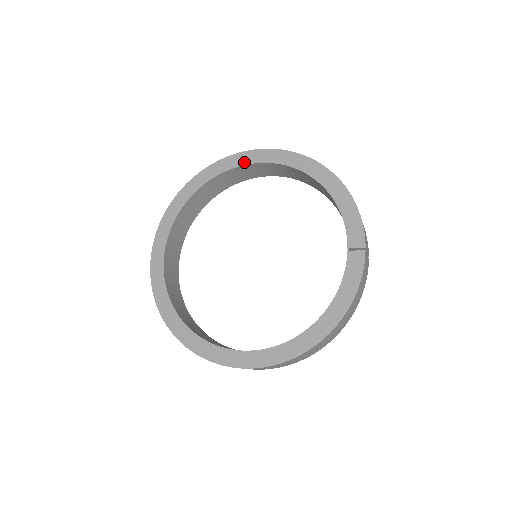
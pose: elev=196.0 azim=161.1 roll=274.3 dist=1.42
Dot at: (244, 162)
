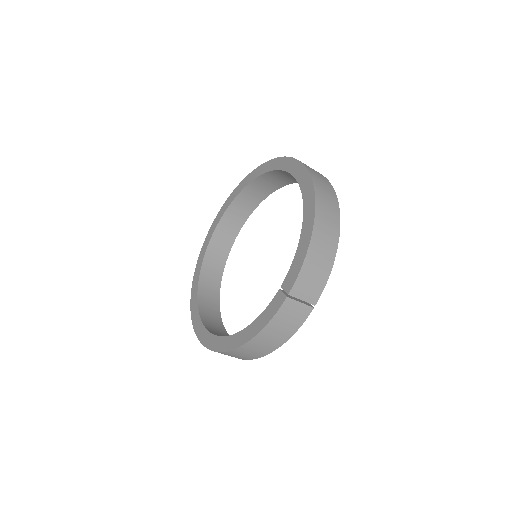
Dot at: (283, 167)
